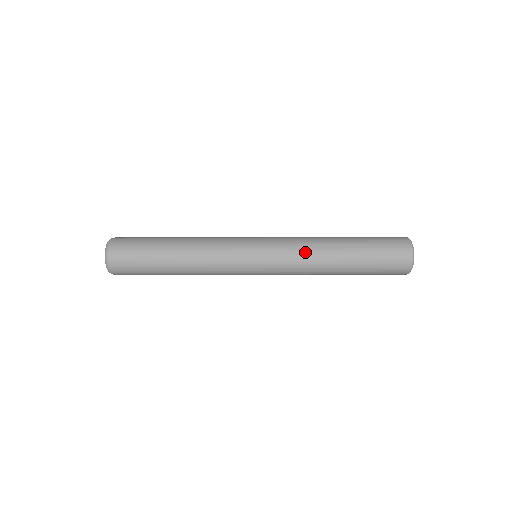
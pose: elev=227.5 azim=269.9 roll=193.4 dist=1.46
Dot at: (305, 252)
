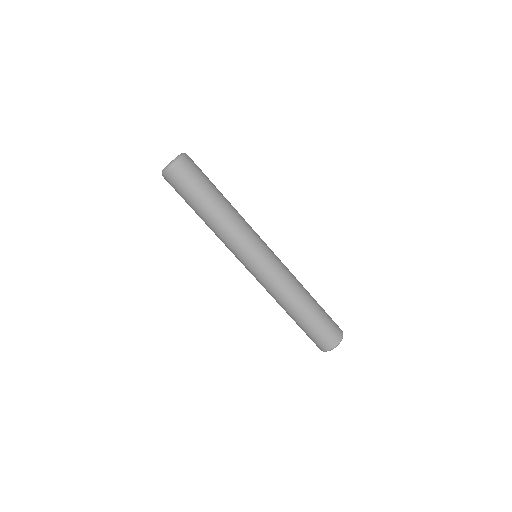
Dot at: (288, 283)
